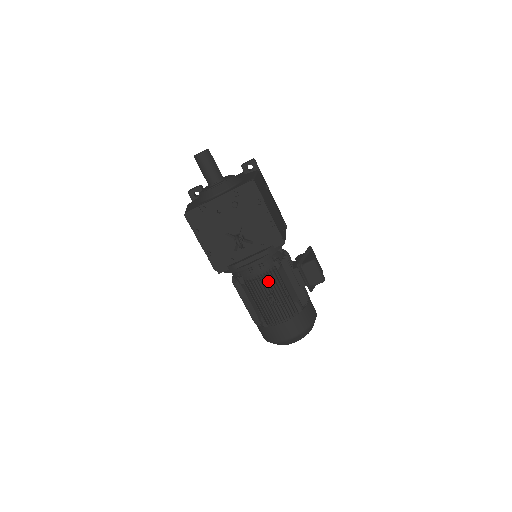
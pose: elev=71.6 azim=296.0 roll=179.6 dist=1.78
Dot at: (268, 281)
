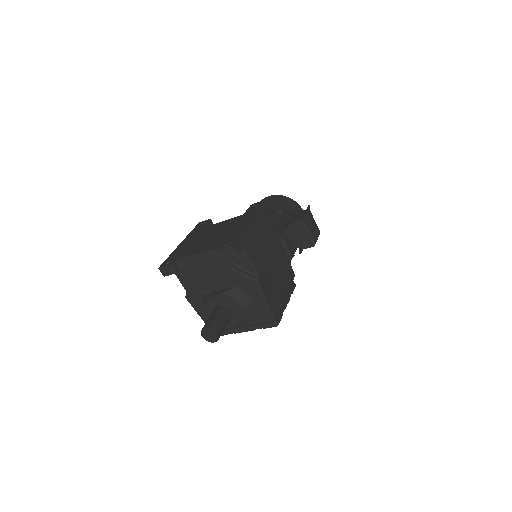
Dot at: occluded
